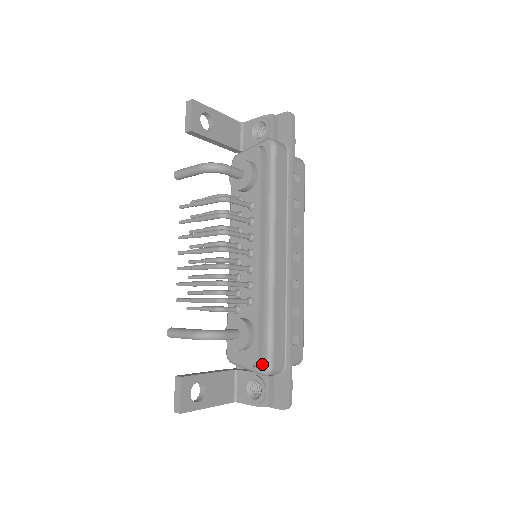
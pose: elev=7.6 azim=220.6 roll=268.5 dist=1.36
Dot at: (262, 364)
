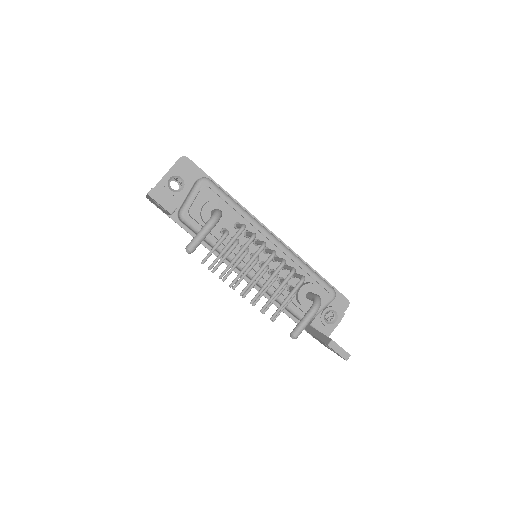
Dot at: (330, 294)
